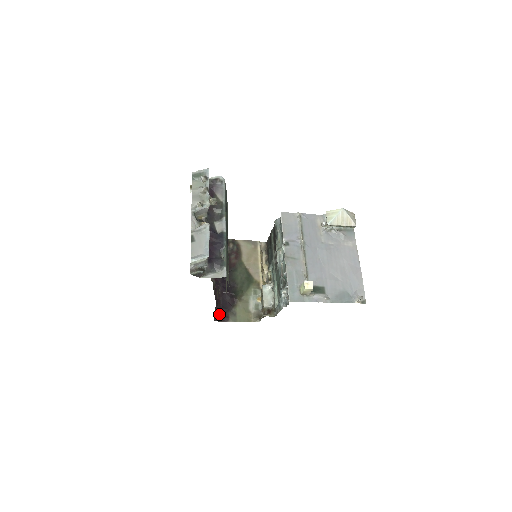
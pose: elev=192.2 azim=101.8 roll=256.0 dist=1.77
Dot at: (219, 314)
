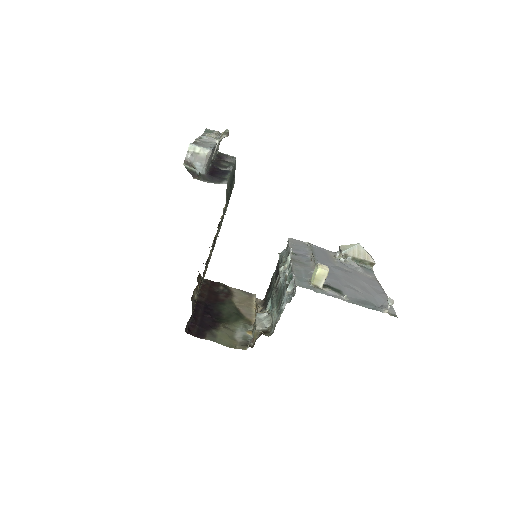
Dot at: (193, 329)
